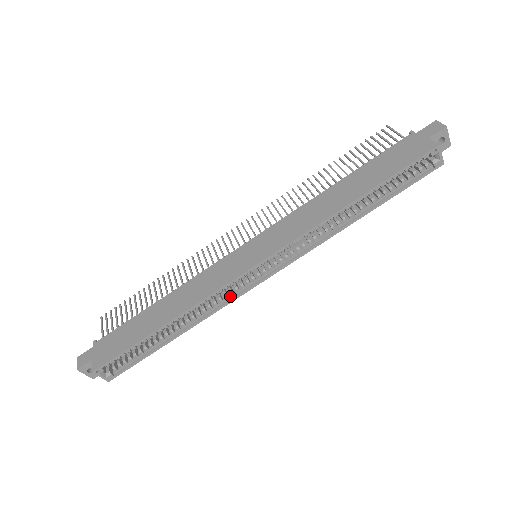
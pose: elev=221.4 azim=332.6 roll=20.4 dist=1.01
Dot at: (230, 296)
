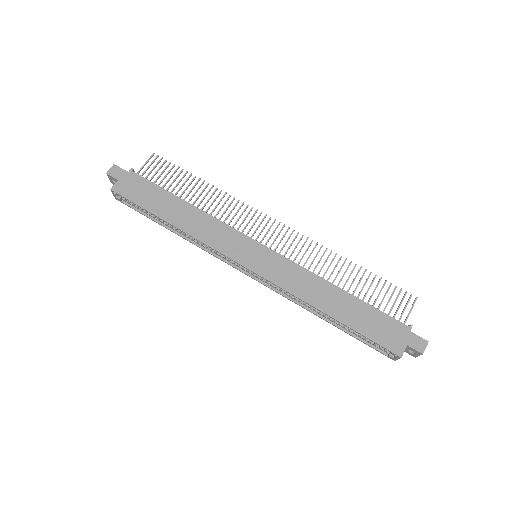
Dot at: (218, 254)
